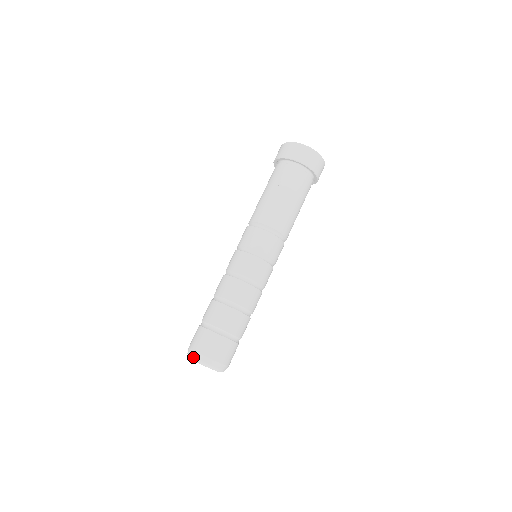
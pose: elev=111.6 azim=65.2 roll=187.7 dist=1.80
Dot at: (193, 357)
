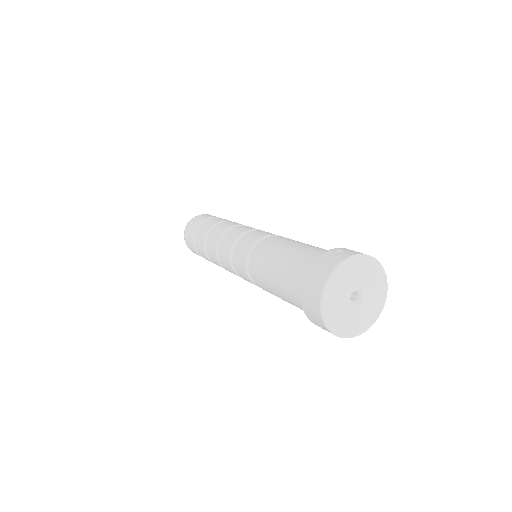
Dot at: (184, 231)
